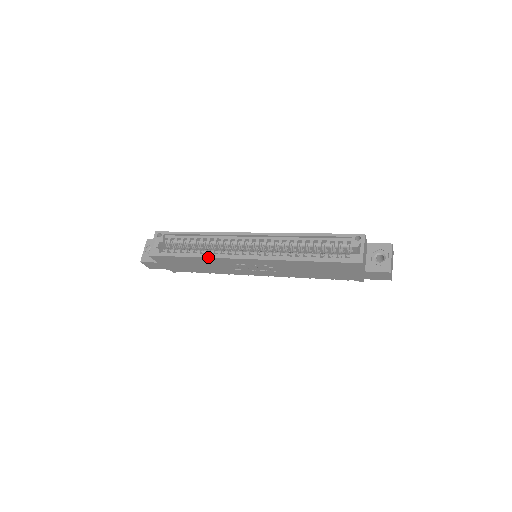
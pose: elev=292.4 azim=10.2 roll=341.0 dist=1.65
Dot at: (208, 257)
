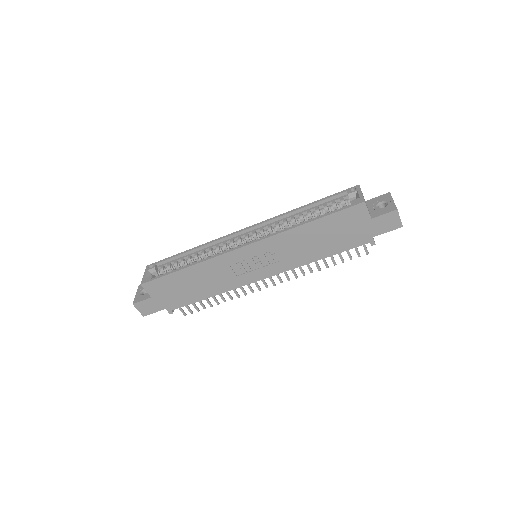
Dot at: (205, 260)
